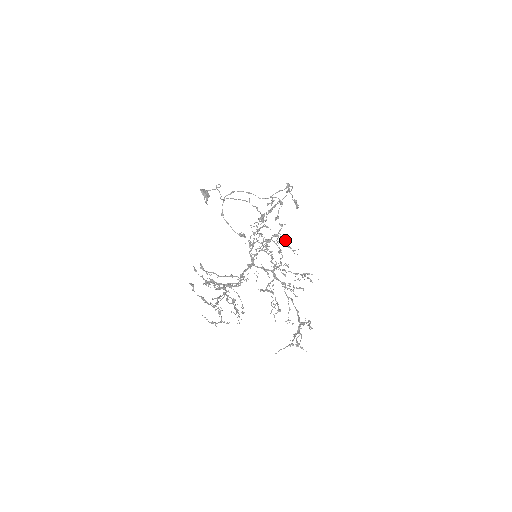
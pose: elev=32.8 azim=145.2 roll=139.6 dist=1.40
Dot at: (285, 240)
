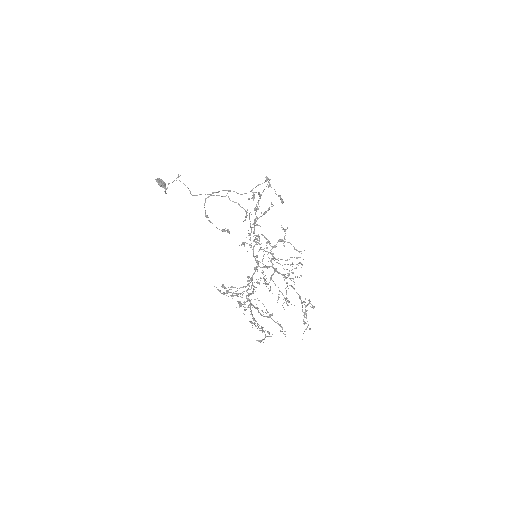
Dot at: (291, 244)
